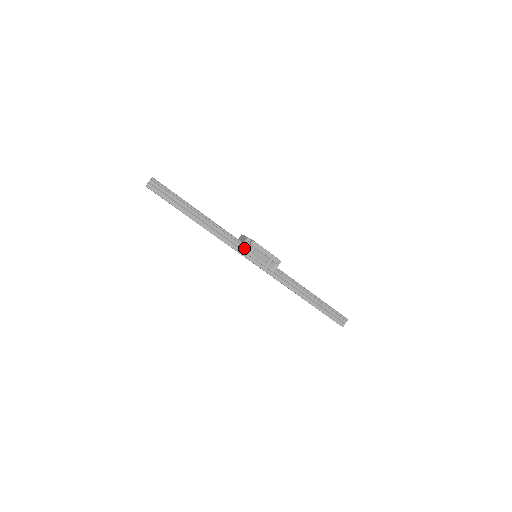
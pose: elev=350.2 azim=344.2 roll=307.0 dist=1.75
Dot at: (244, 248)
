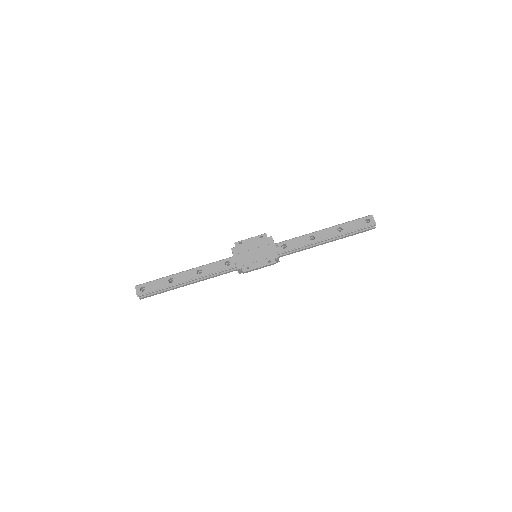
Dot at: (242, 272)
